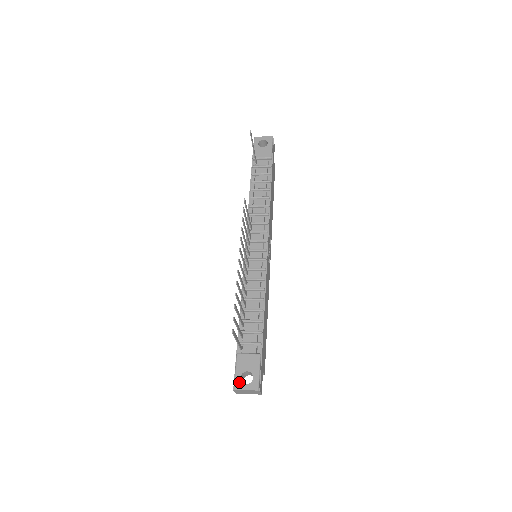
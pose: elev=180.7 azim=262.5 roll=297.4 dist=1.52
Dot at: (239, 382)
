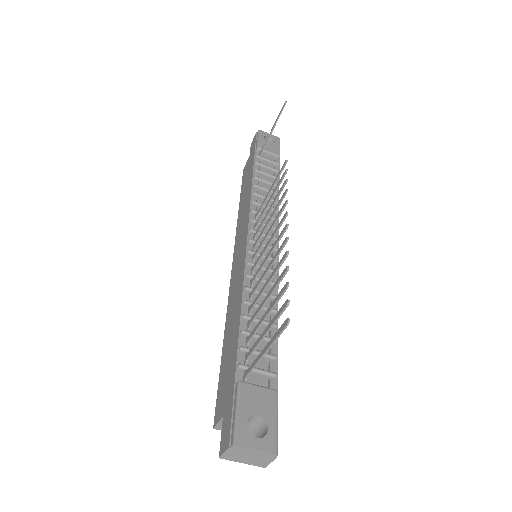
Dot at: (244, 432)
